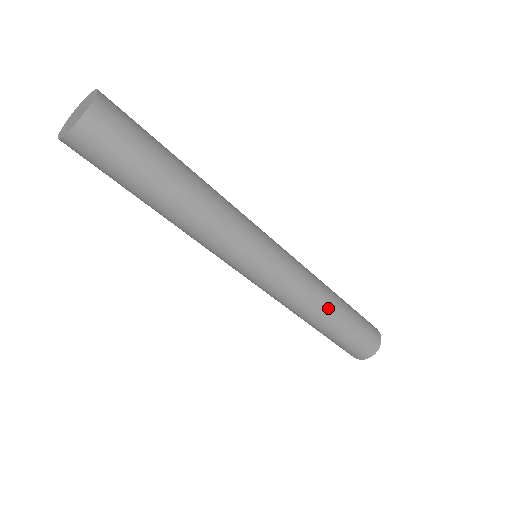
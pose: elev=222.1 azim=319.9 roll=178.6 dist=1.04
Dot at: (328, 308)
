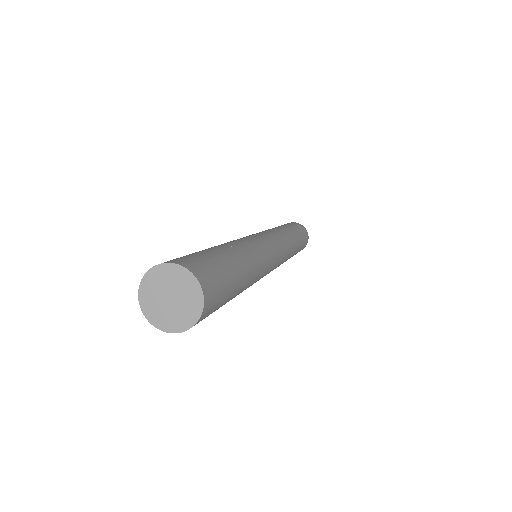
Dot at: occluded
